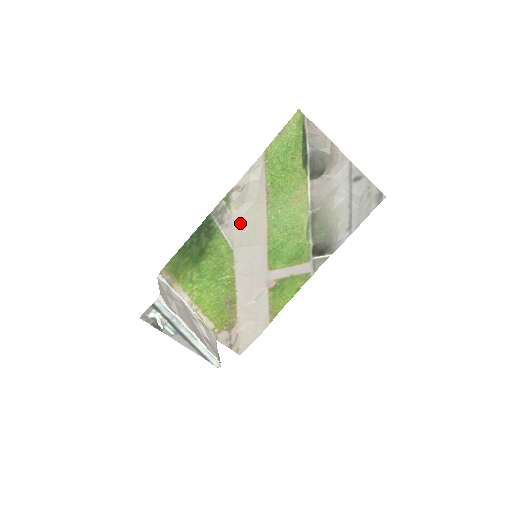
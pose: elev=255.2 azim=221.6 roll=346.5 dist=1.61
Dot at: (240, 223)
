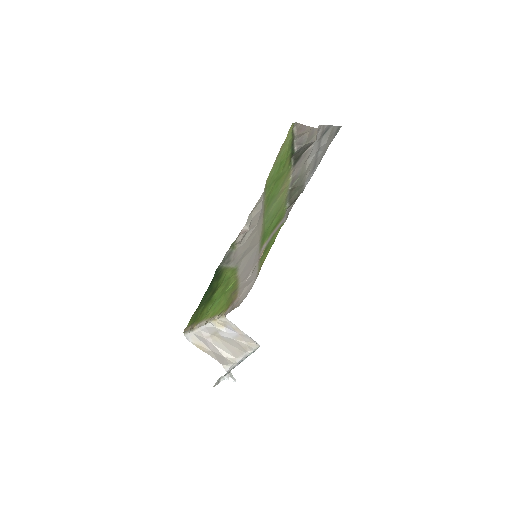
Dot at: (243, 249)
